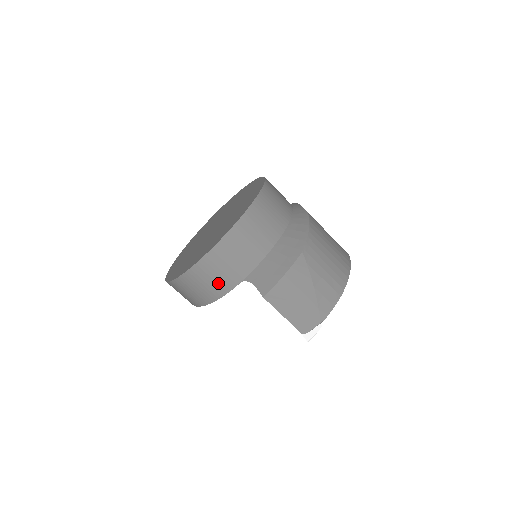
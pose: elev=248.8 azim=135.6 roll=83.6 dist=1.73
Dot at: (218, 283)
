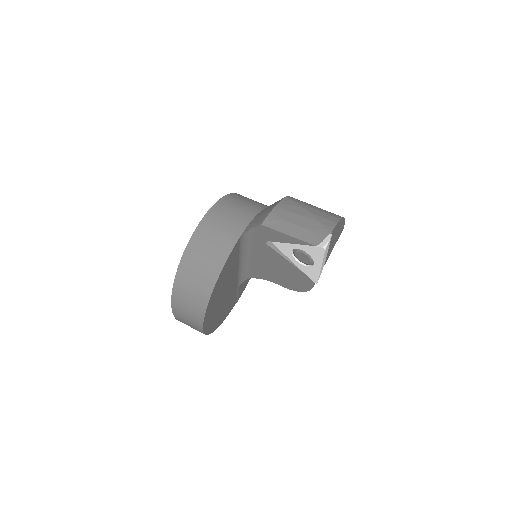
Dot at: (218, 247)
